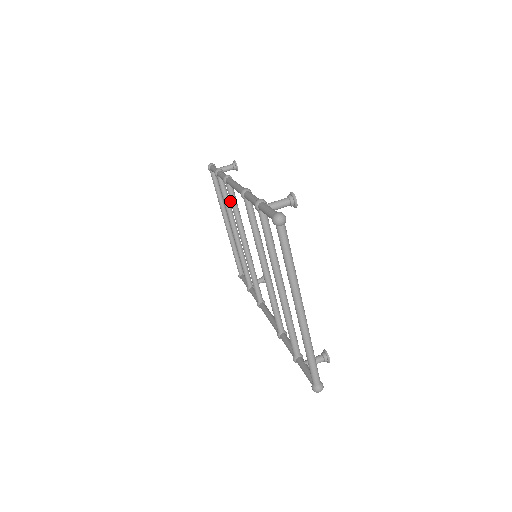
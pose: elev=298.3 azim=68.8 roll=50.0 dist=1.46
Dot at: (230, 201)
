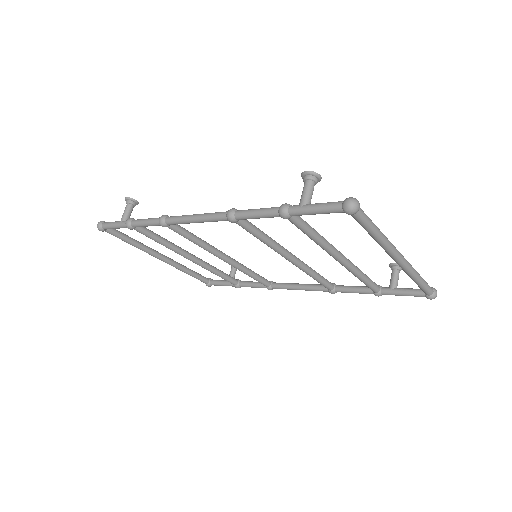
Dot at: occluded
